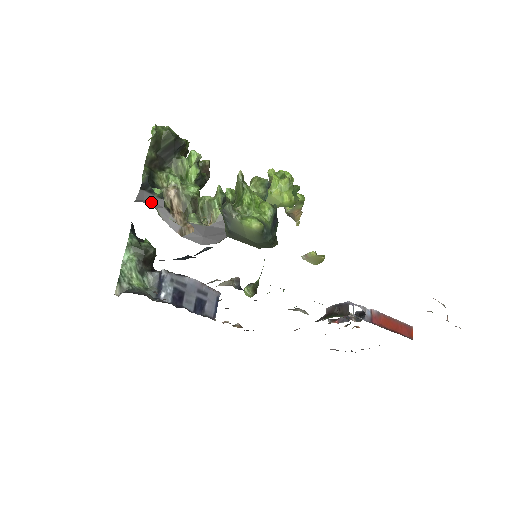
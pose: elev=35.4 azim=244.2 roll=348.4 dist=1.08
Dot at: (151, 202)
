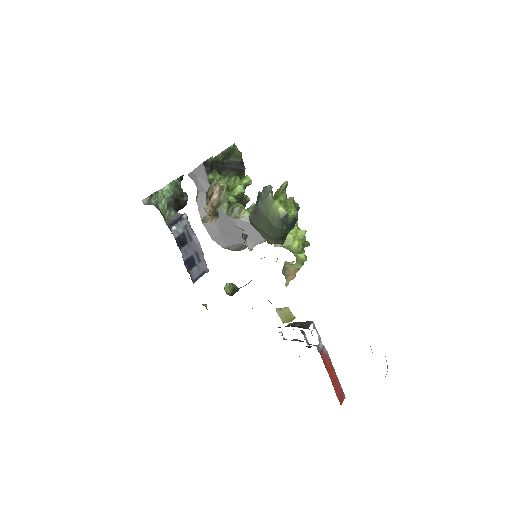
Dot at: (200, 182)
